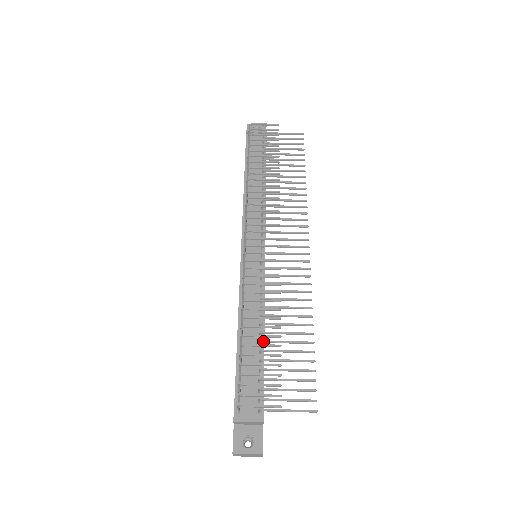
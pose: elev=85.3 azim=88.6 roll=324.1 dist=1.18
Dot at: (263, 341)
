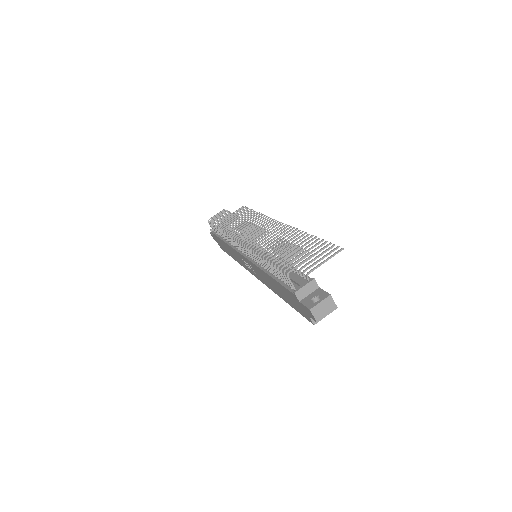
Dot at: (284, 259)
